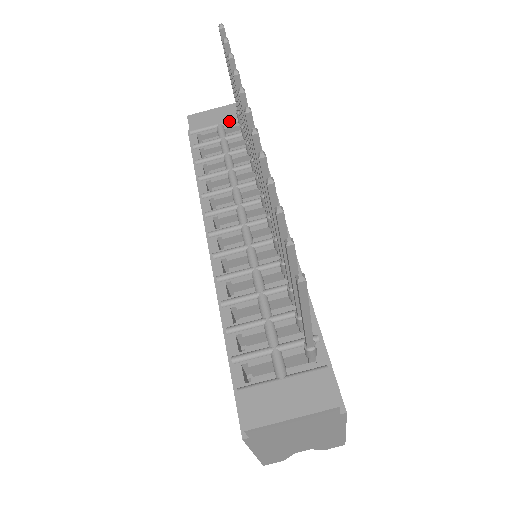
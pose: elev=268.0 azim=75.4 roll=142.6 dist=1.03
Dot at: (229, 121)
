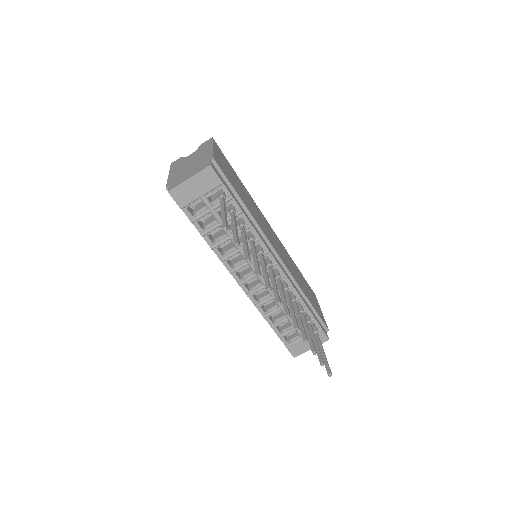
Dot at: (208, 192)
